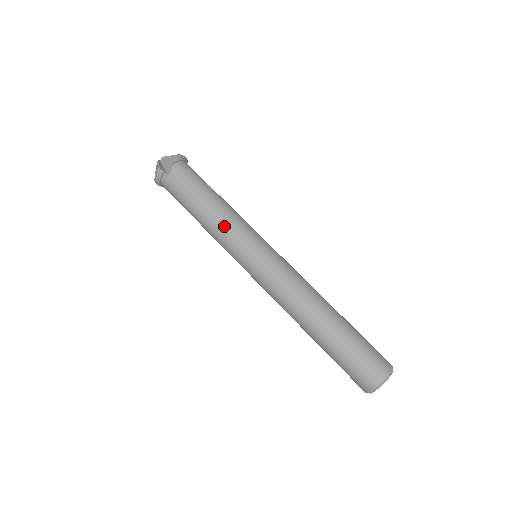
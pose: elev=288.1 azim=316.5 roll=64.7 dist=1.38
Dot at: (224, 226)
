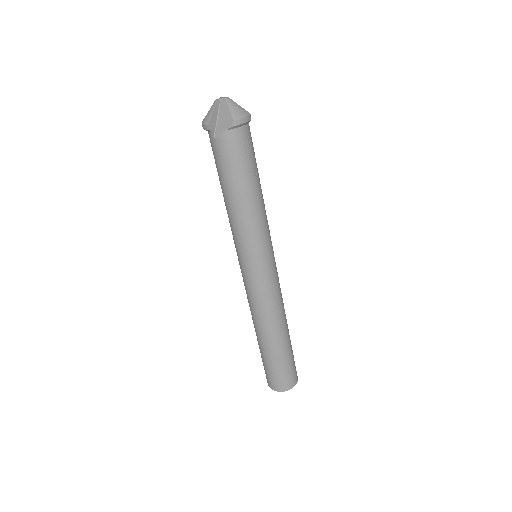
Dot at: (238, 227)
